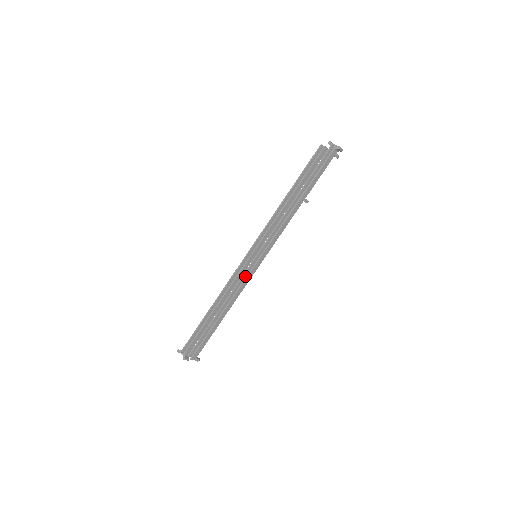
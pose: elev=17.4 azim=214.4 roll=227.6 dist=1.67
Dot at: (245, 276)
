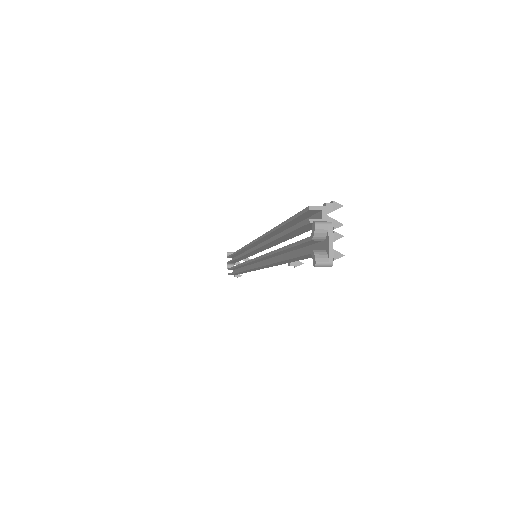
Dot at: occluded
